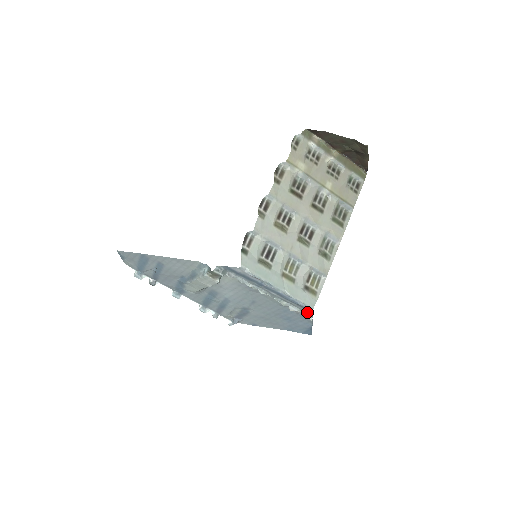
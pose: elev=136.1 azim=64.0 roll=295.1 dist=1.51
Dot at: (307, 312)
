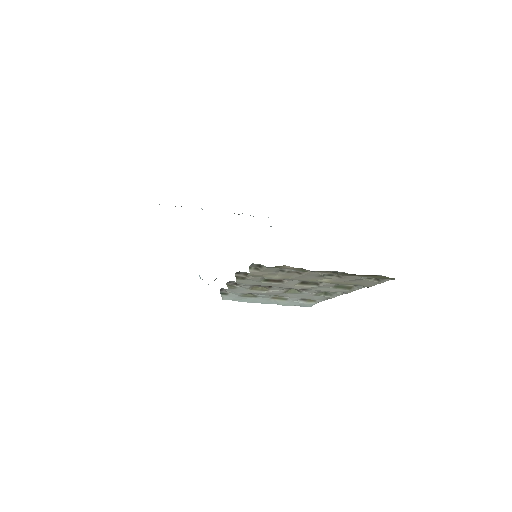
Dot at: occluded
